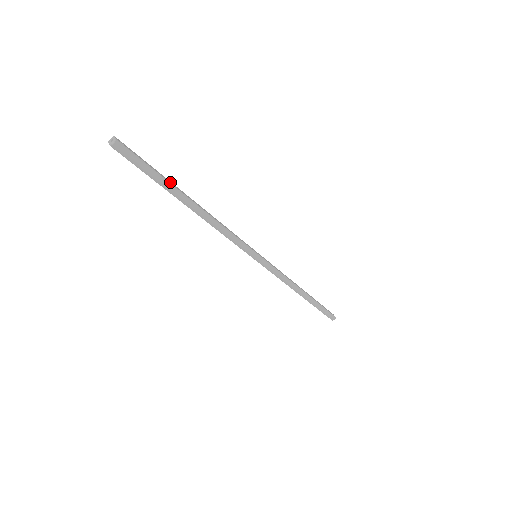
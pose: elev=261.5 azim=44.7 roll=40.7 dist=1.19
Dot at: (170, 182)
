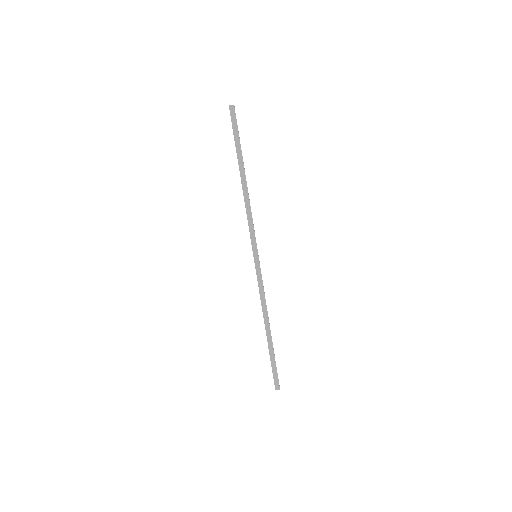
Dot at: occluded
